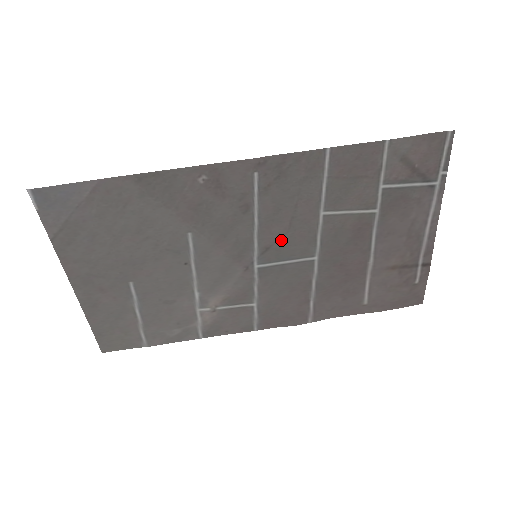
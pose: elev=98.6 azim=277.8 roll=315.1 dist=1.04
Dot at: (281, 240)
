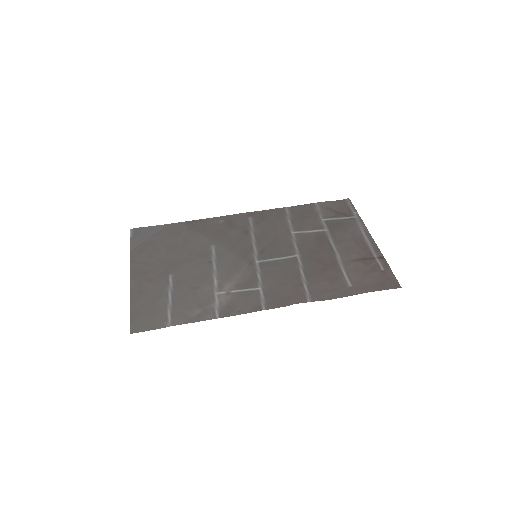
Dot at: (271, 247)
